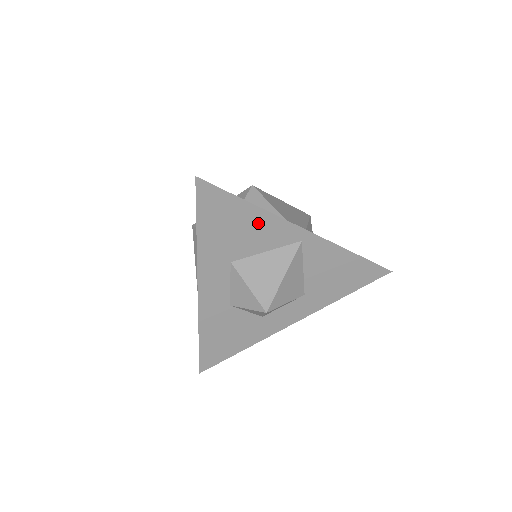
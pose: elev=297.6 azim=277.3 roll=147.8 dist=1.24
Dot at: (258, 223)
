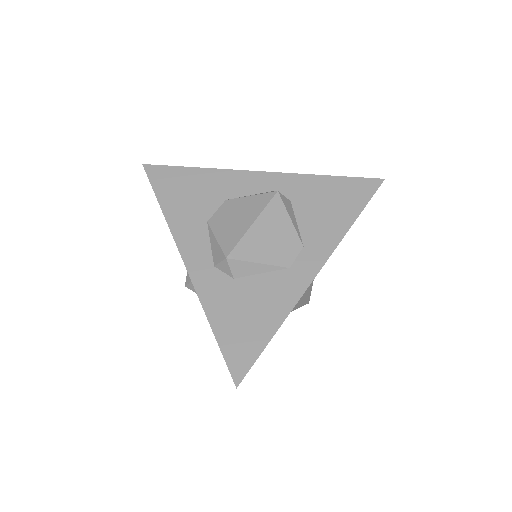
Dot at: occluded
